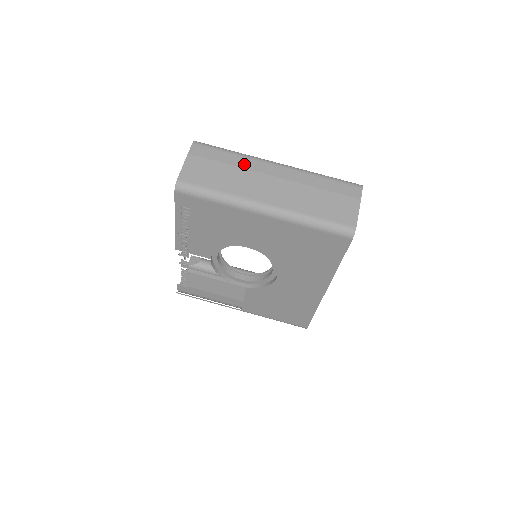
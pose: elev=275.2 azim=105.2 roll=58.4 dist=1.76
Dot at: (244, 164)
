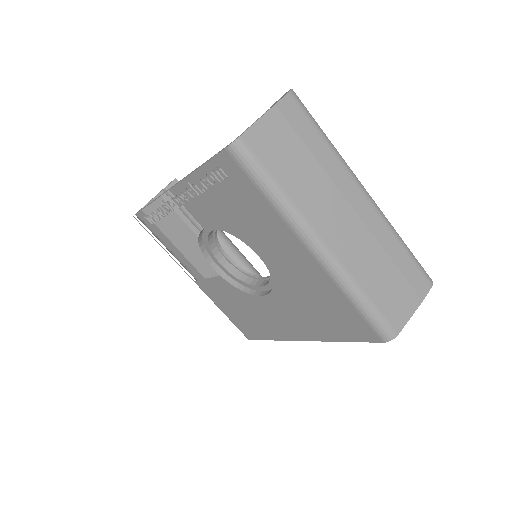
Dot at: (332, 169)
